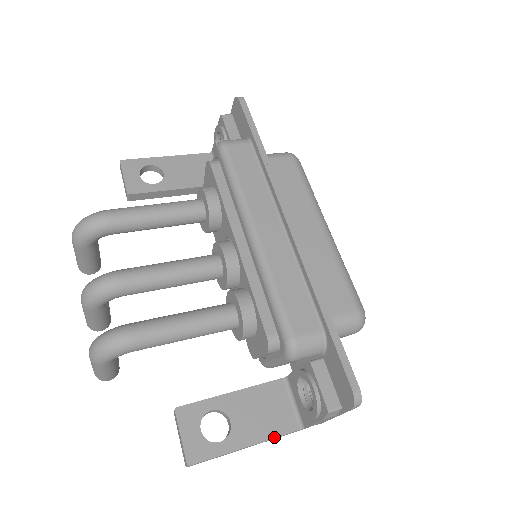
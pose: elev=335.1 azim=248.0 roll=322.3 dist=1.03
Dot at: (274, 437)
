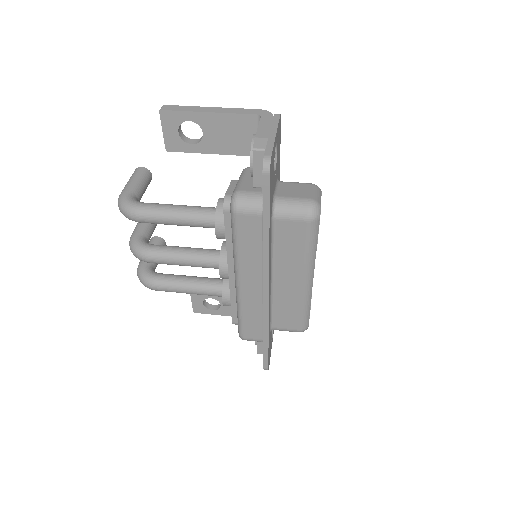
Dot at: occluded
